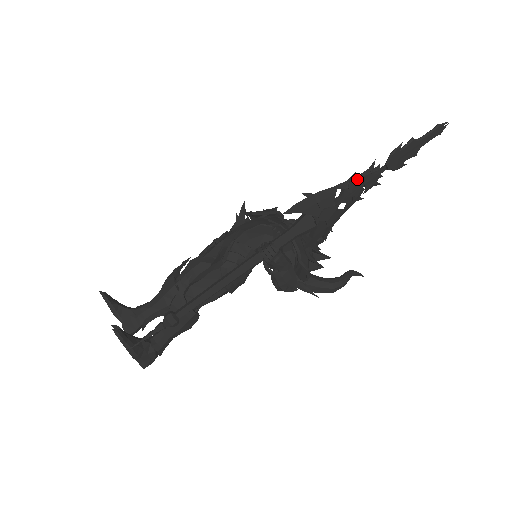
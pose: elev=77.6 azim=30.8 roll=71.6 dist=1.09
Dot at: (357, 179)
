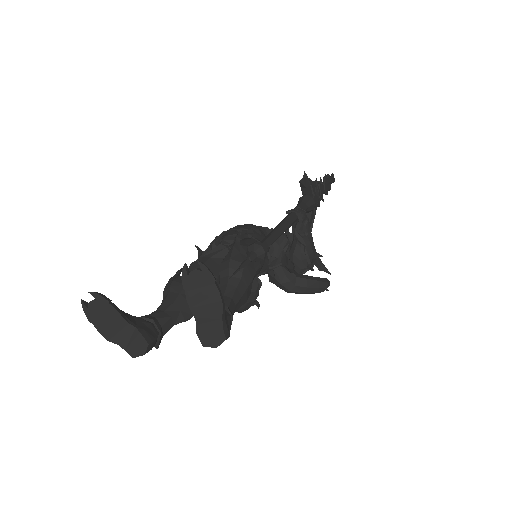
Dot at: occluded
